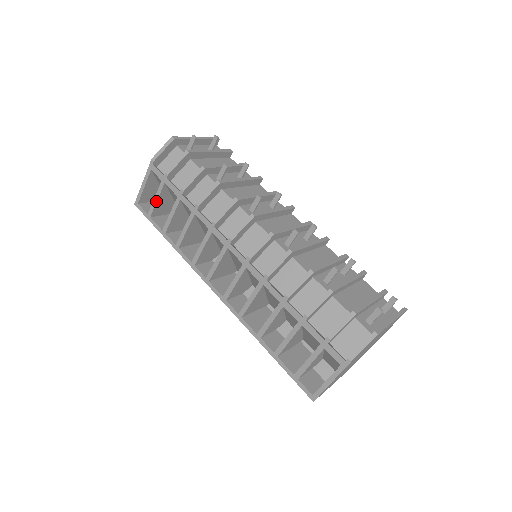
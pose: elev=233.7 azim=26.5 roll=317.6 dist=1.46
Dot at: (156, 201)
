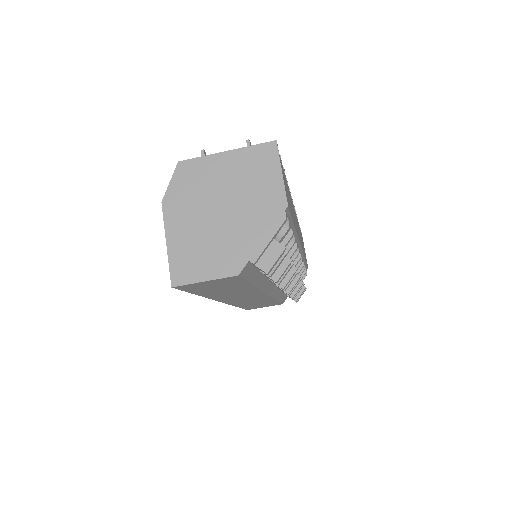
Dot at: occluded
